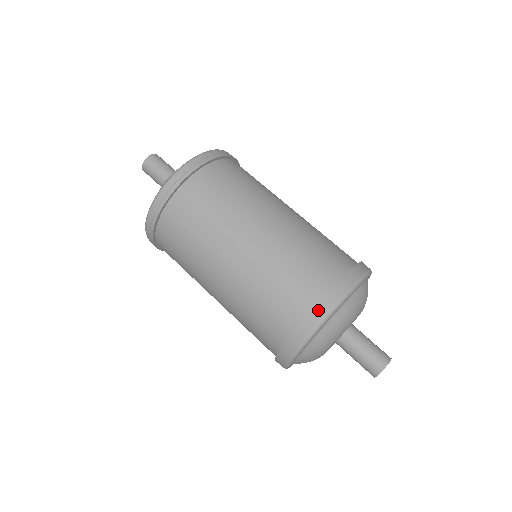
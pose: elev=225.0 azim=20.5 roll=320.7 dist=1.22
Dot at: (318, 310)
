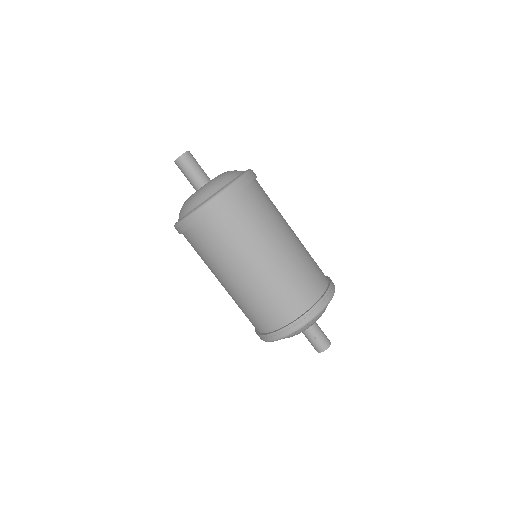
Dot at: (267, 337)
